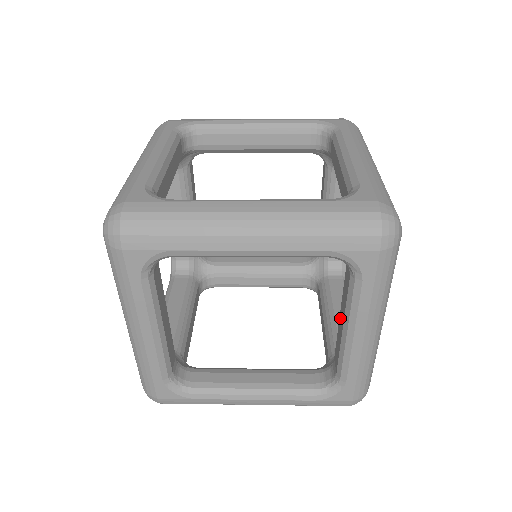
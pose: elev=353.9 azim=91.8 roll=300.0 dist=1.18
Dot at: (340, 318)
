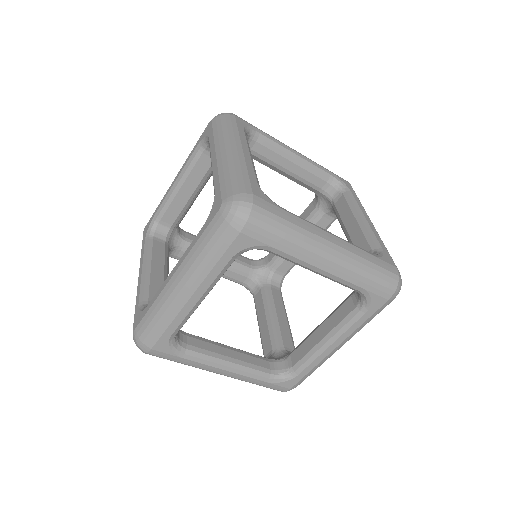
Dot at: (348, 227)
